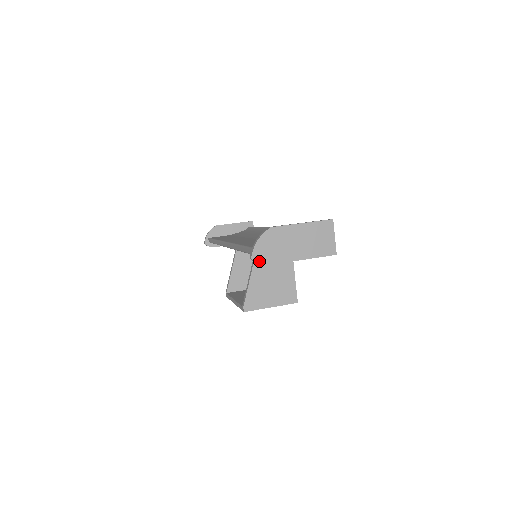
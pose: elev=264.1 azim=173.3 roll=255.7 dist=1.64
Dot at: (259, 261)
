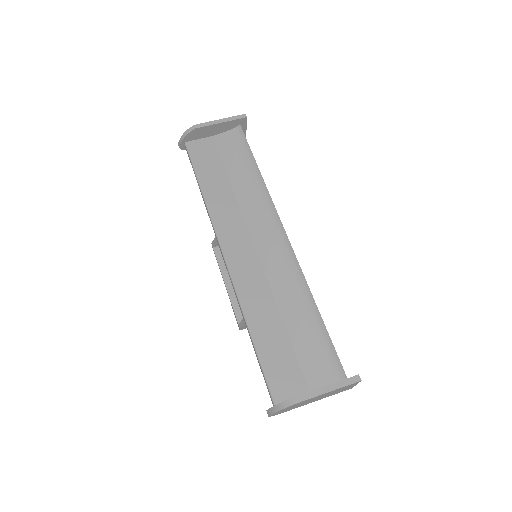
Dot at: occluded
